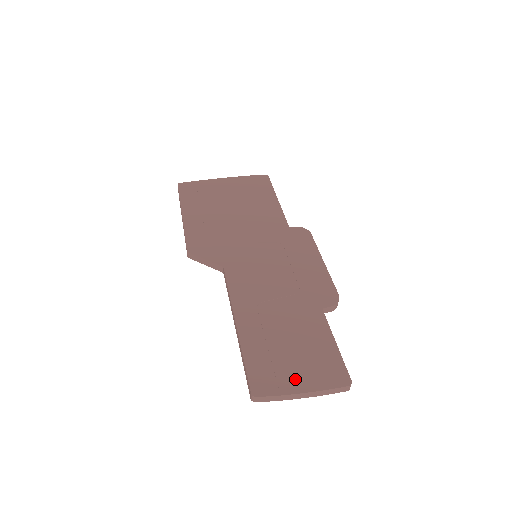
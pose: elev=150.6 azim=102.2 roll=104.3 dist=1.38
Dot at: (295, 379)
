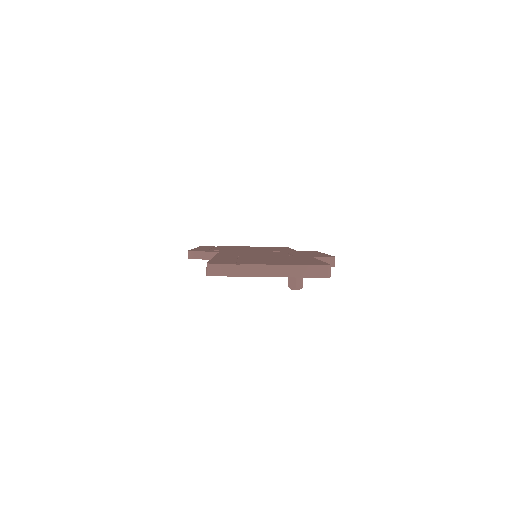
Dot at: (262, 263)
